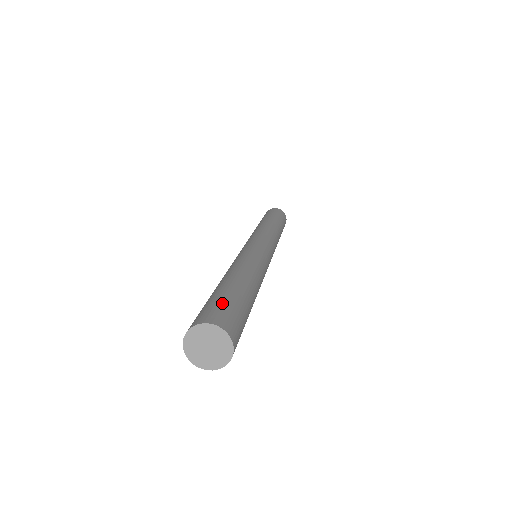
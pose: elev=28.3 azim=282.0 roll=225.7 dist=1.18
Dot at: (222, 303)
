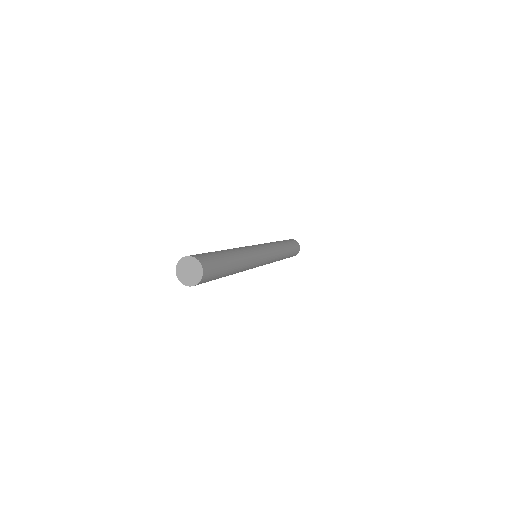
Dot at: (206, 254)
